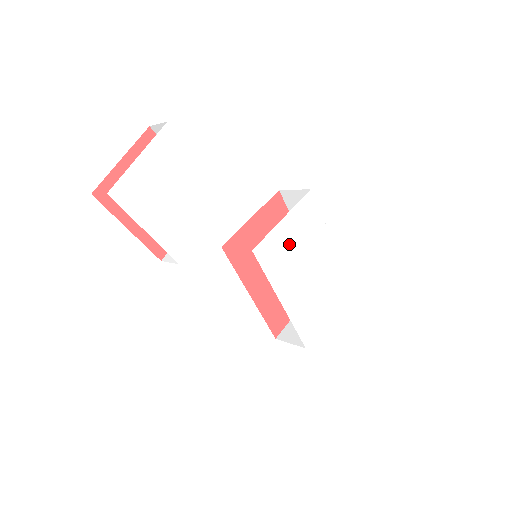
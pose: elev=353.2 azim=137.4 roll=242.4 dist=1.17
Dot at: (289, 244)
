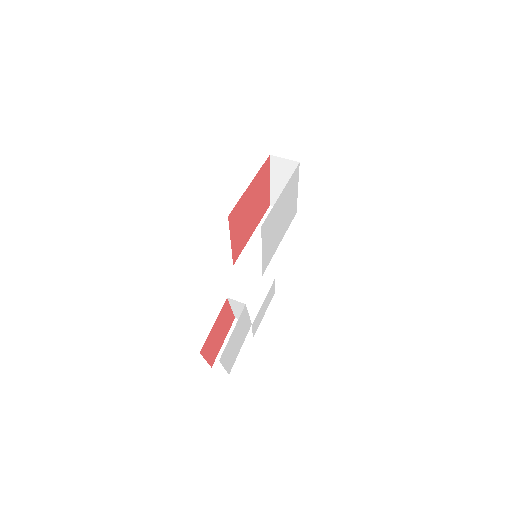
Dot at: (269, 242)
